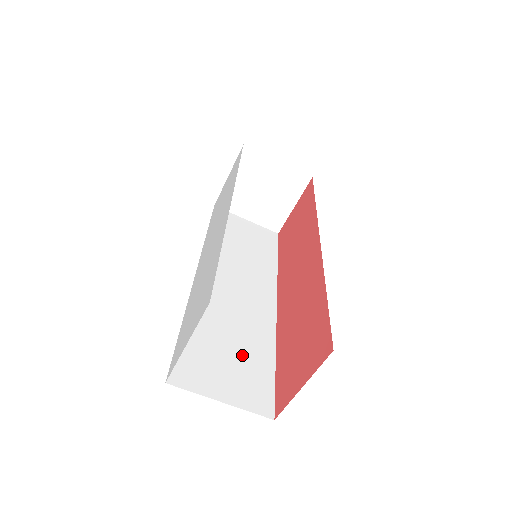
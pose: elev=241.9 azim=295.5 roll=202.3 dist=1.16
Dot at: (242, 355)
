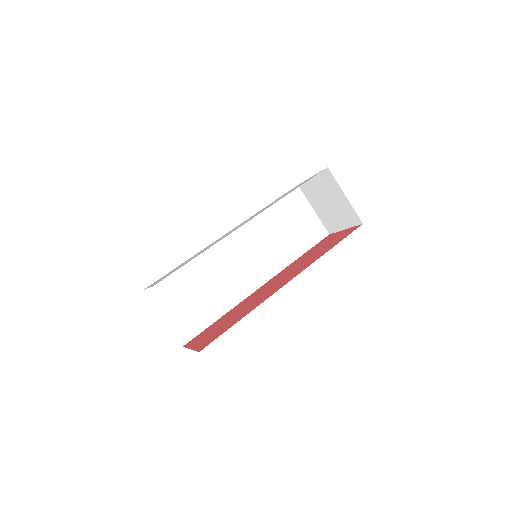
Dot at: (201, 302)
